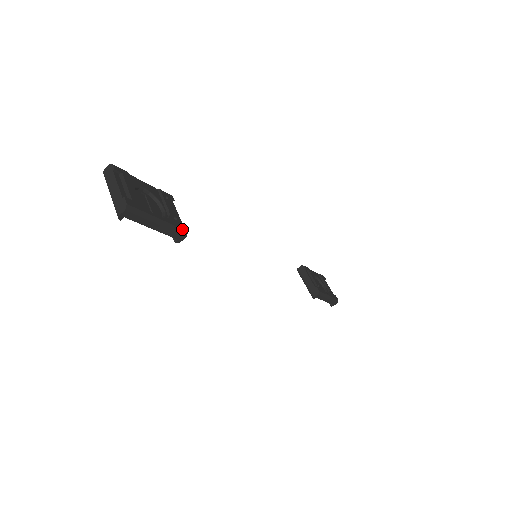
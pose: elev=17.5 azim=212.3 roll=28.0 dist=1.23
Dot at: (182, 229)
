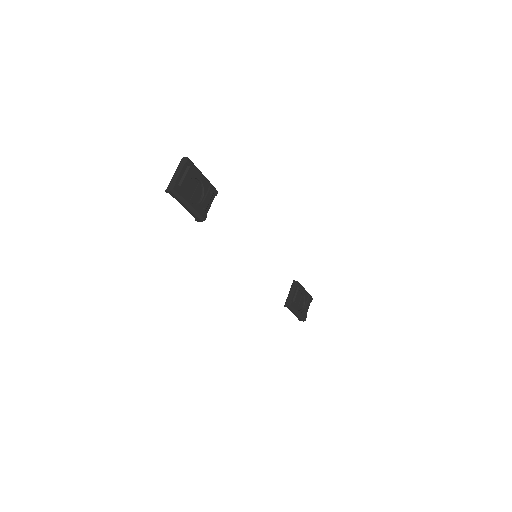
Dot at: (202, 217)
